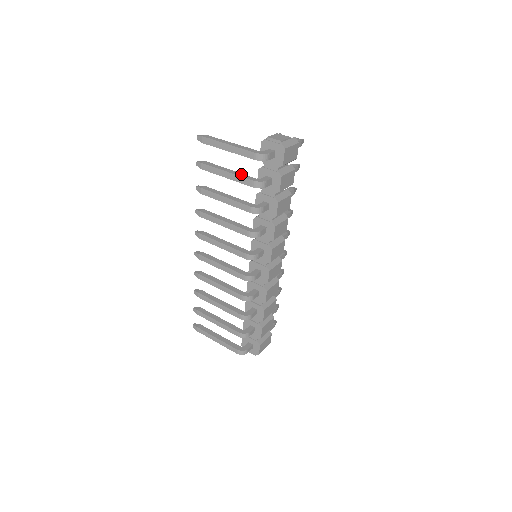
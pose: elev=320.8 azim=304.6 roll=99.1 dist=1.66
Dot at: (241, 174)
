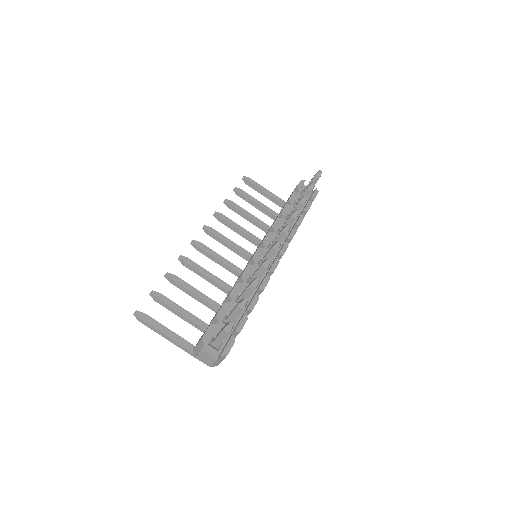
Dot at: (196, 325)
